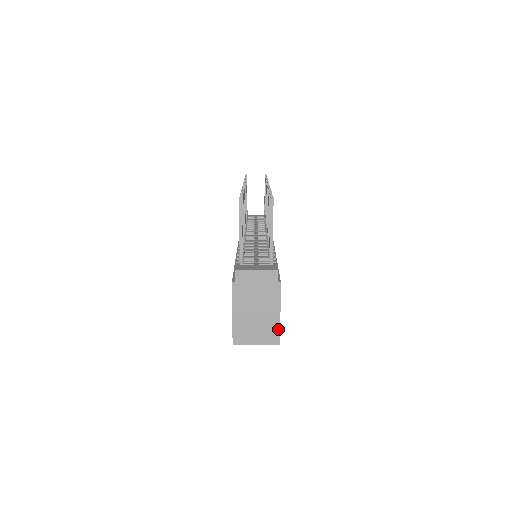
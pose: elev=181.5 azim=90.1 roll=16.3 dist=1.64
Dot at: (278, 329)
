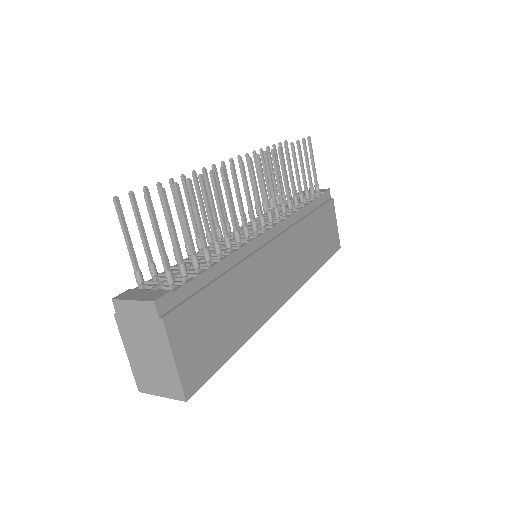
Dot at: (178, 380)
